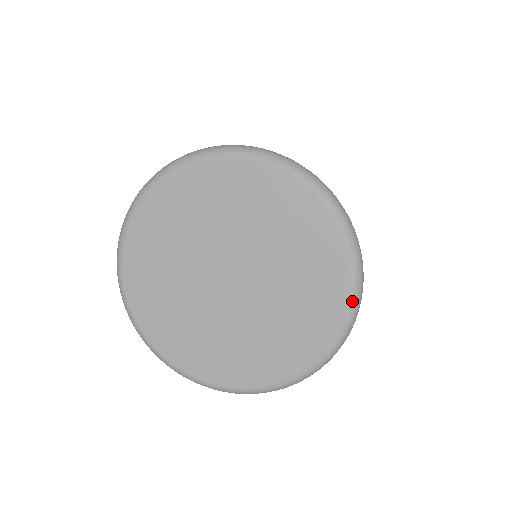
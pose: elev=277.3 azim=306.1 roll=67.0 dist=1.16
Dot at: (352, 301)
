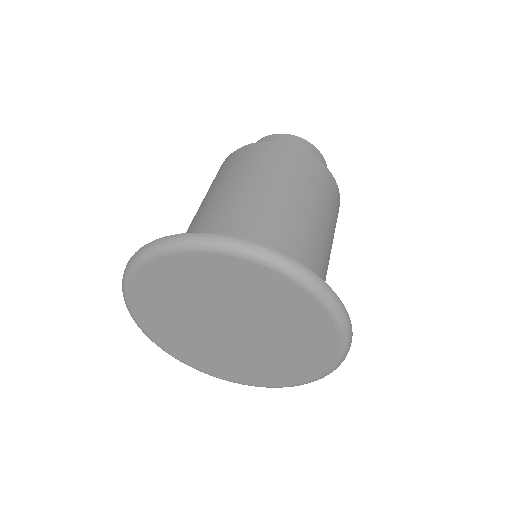
Dot at: (341, 333)
